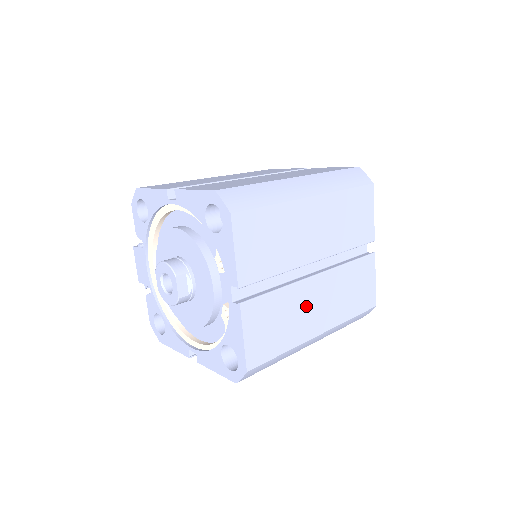
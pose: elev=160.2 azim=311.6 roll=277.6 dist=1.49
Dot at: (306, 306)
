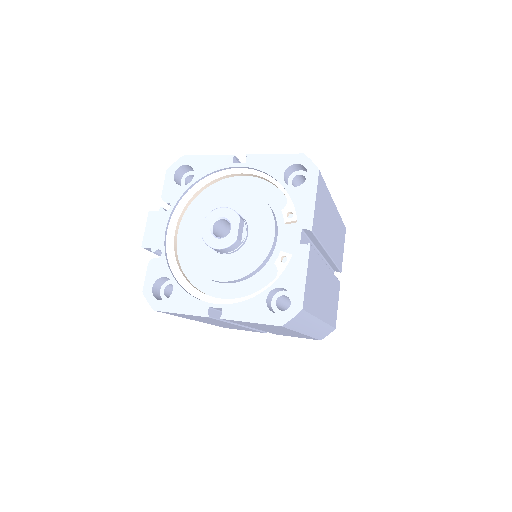
Dot at: (322, 286)
